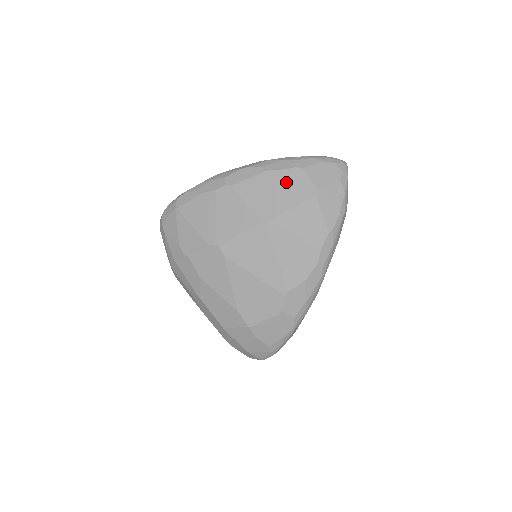
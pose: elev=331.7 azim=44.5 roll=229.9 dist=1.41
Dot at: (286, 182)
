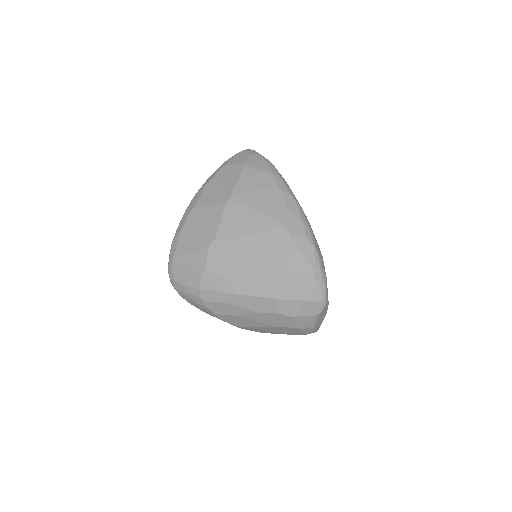
Dot at: (222, 177)
